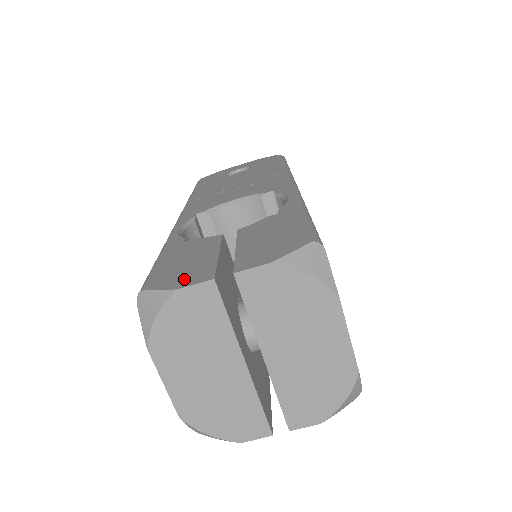
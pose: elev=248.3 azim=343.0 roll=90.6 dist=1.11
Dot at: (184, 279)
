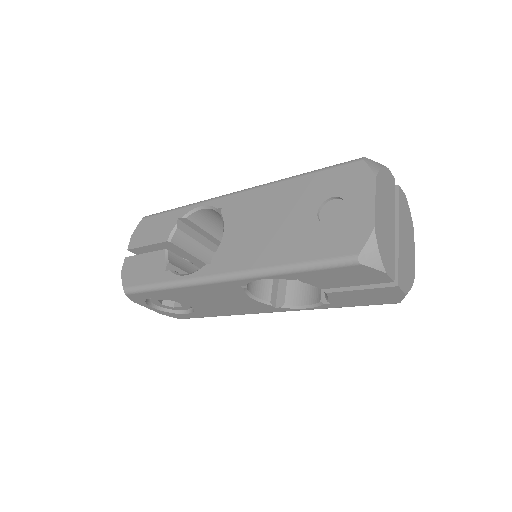
Dot at: occluded
